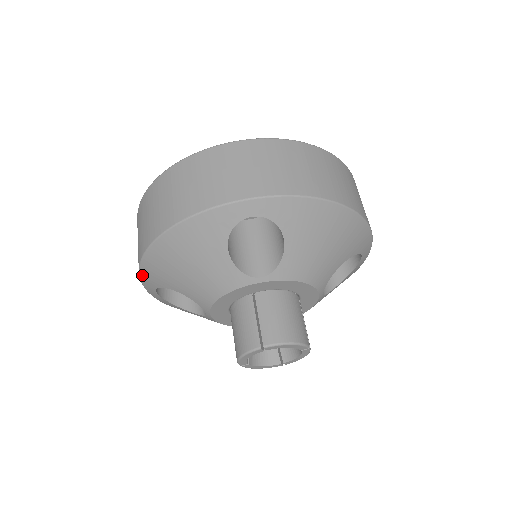
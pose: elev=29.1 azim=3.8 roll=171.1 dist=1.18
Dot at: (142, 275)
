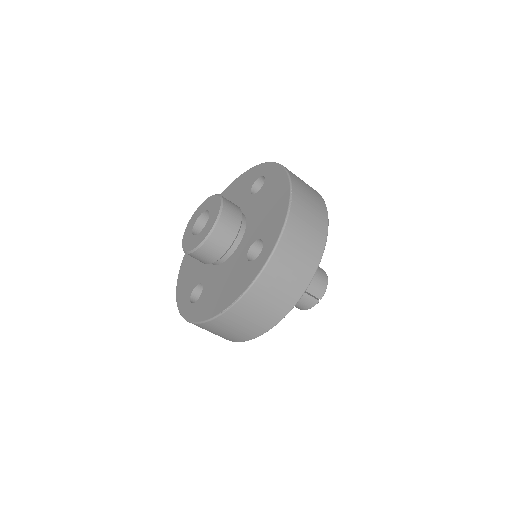
Dot at: occluded
